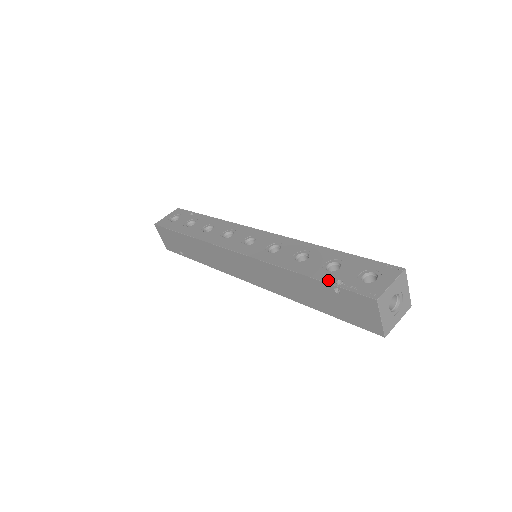
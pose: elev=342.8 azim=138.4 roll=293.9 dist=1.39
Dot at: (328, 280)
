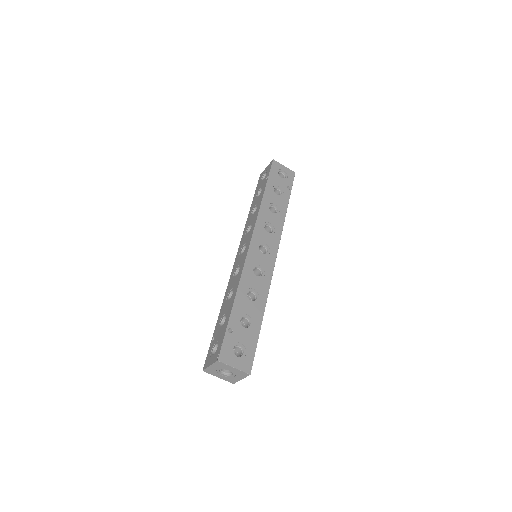
Dot at: (214, 332)
